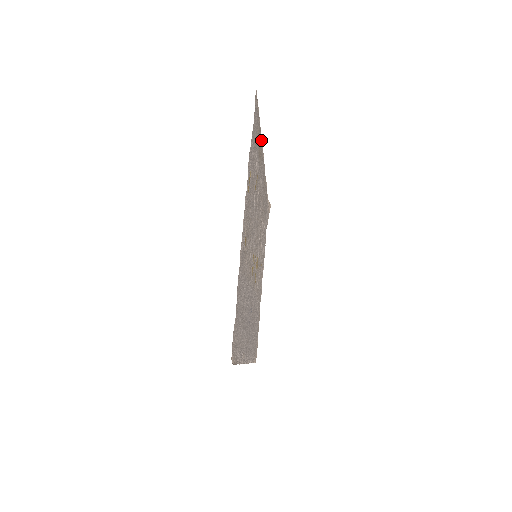
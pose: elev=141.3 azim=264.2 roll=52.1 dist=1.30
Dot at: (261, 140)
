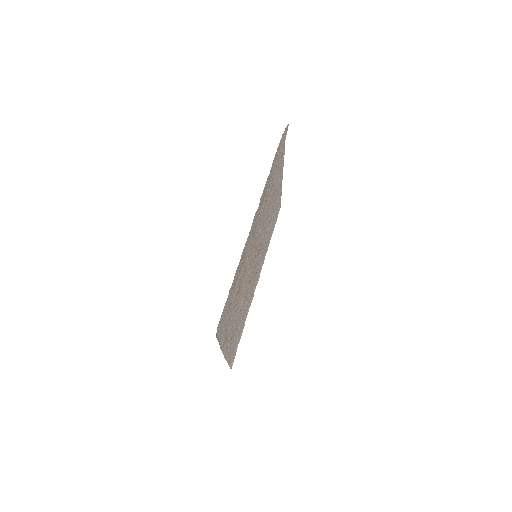
Dot at: (242, 253)
